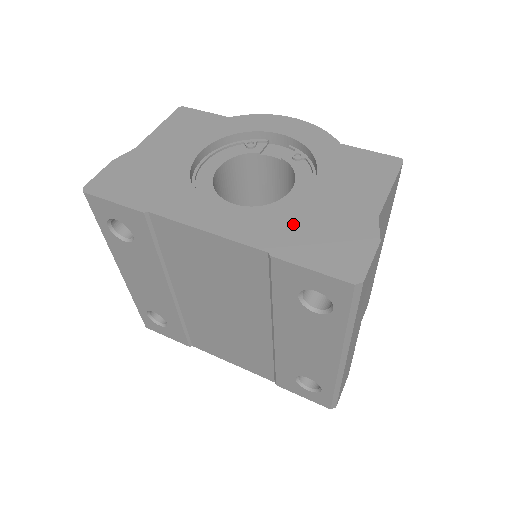
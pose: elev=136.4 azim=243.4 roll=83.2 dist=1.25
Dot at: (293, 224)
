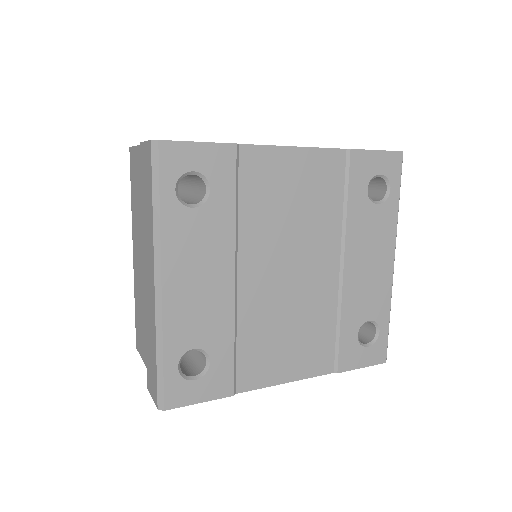
Dot at: occluded
